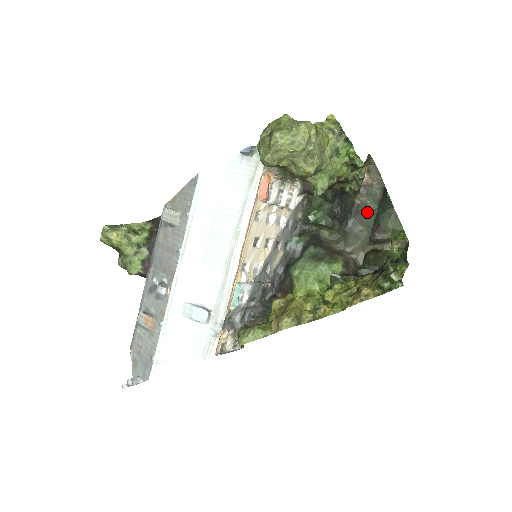
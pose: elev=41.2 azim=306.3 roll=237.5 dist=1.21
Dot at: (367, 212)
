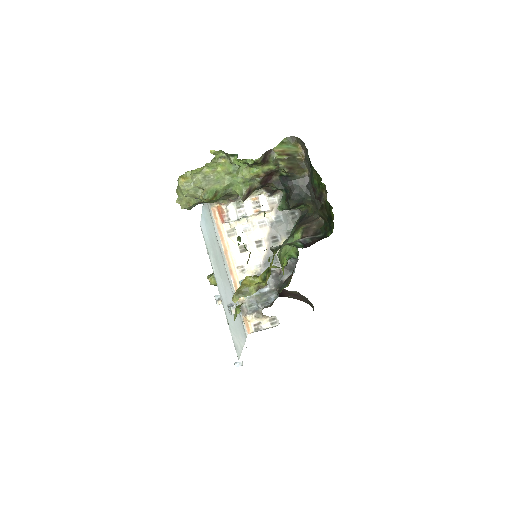
Dot at: occluded
